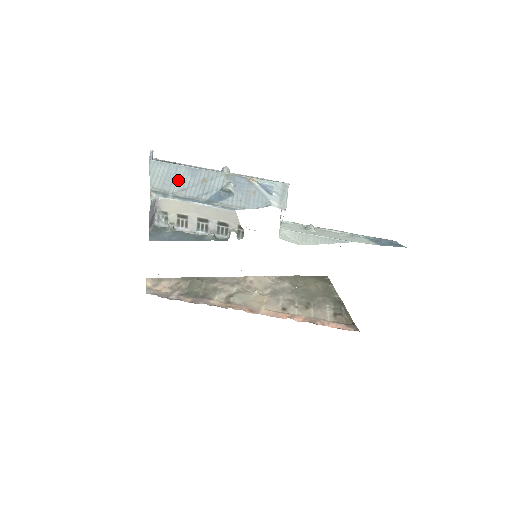
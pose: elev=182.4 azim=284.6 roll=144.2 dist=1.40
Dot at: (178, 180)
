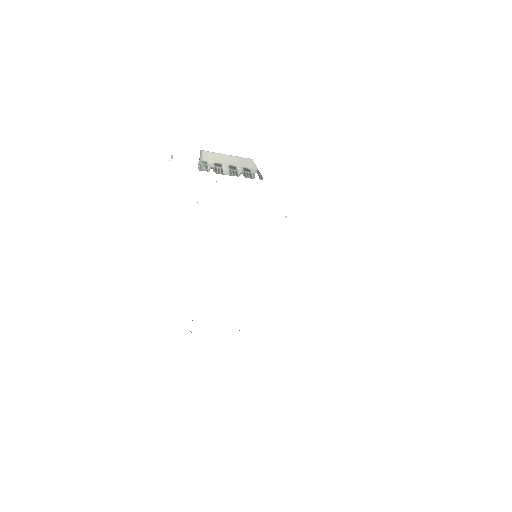
Dot at: occluded
